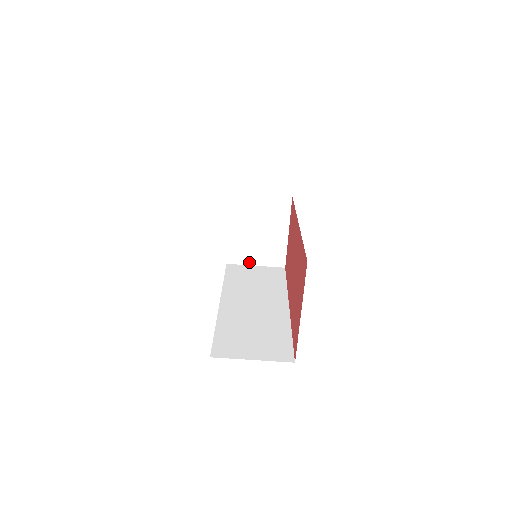
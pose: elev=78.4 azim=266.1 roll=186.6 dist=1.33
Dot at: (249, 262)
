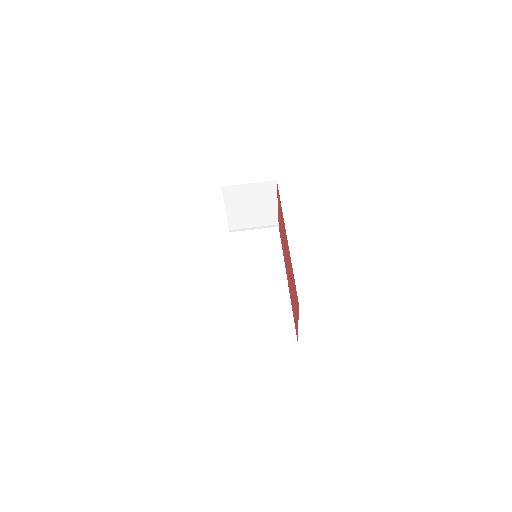
Dot at: (248, 228)
